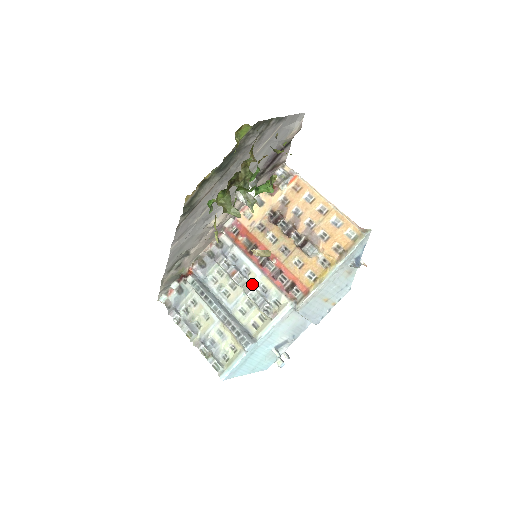
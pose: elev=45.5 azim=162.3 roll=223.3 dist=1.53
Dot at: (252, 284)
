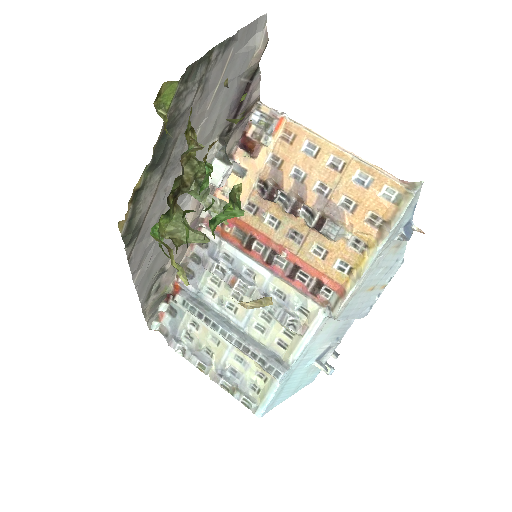
Dot at: (262, 291)
